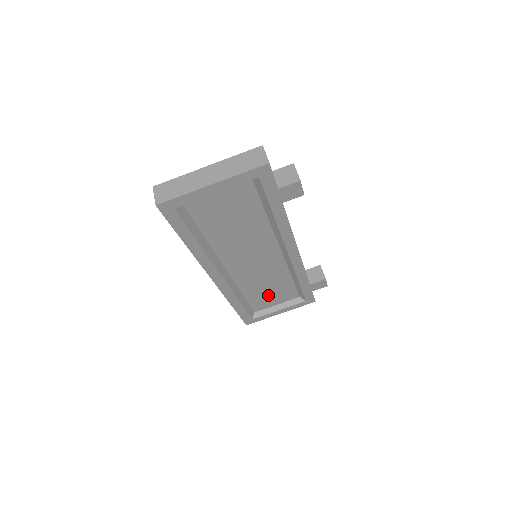
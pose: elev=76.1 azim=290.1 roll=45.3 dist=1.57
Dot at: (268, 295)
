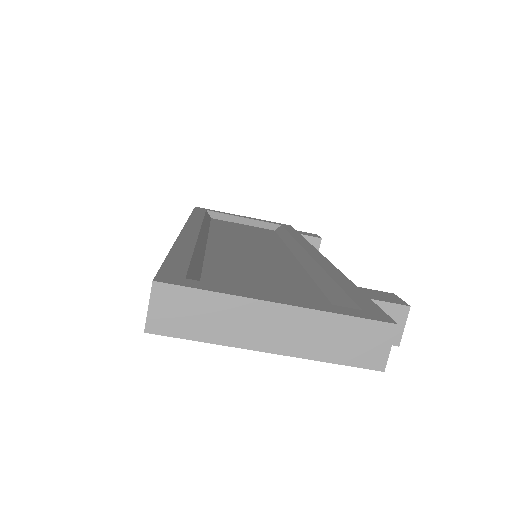
Dot at: occluded
